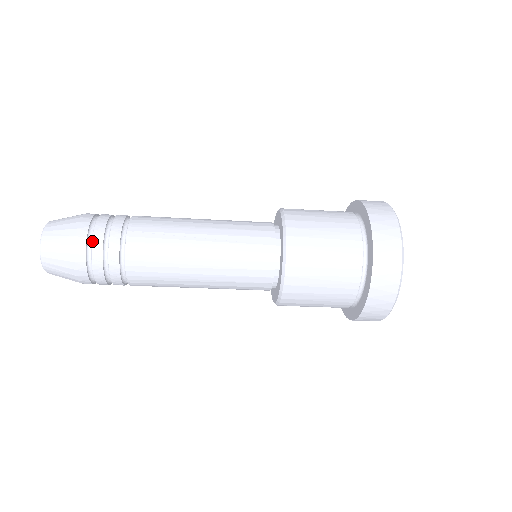
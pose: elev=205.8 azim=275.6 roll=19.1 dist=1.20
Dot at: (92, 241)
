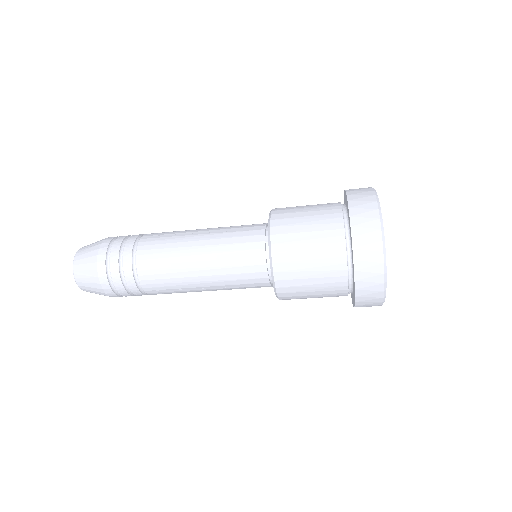
Dot at: (113, 245)
